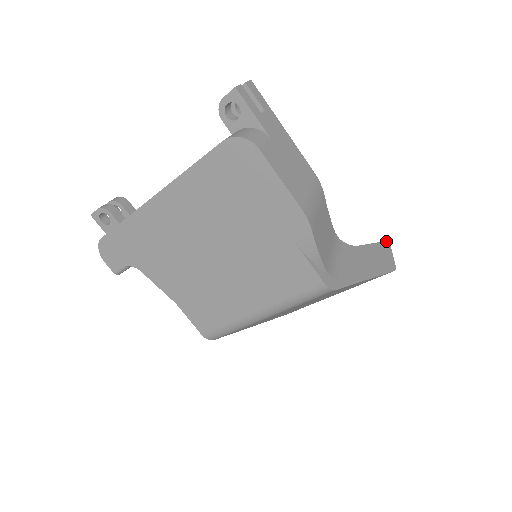
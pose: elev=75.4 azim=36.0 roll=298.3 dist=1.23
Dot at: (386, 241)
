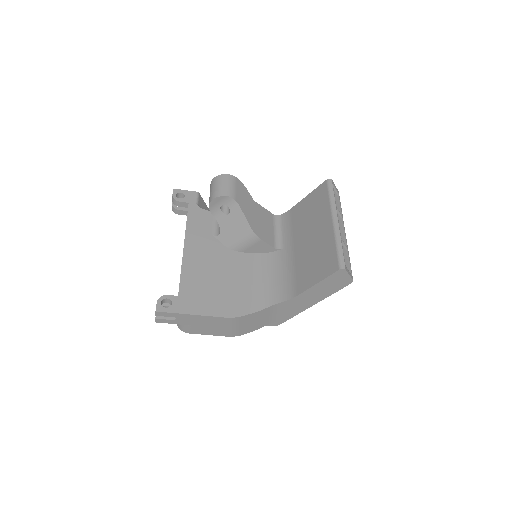
Dot at: (338, 270)
